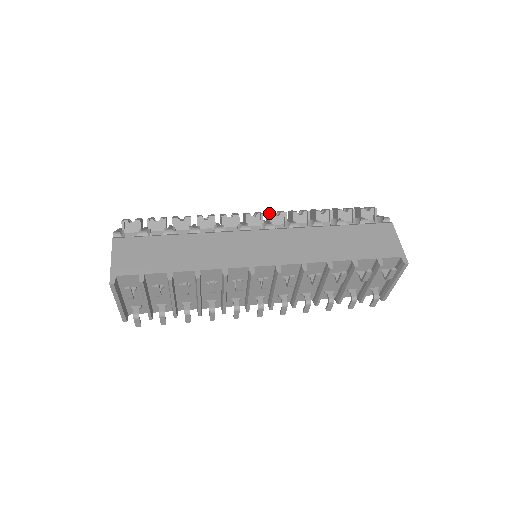
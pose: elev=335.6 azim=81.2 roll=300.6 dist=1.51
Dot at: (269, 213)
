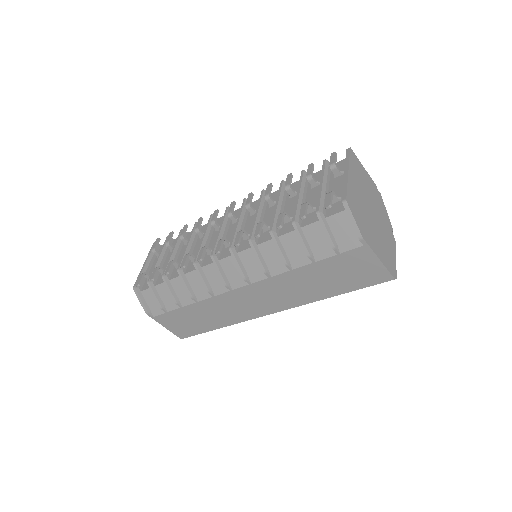
Dot at: occluded
